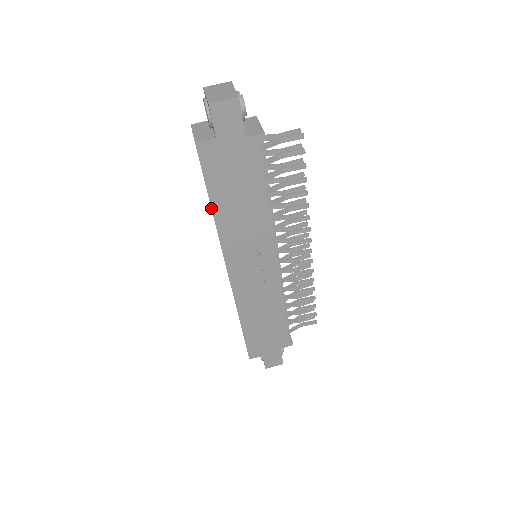
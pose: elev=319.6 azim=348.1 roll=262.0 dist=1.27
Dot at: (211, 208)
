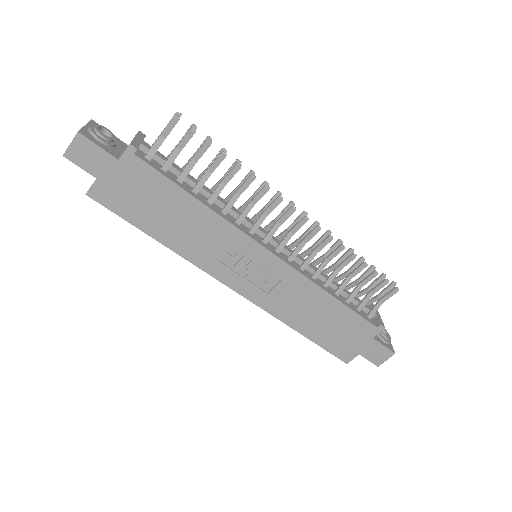
Dot at: (155, 239)
